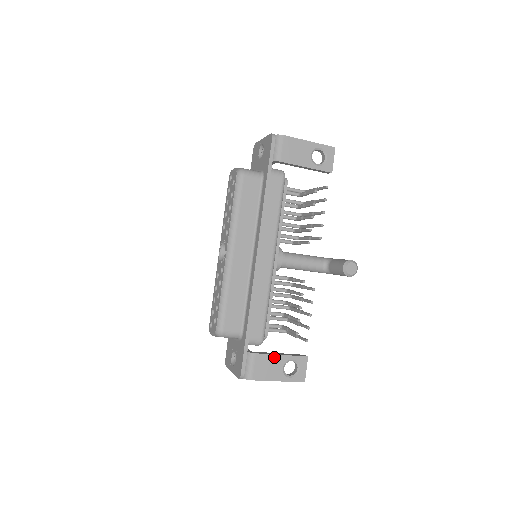
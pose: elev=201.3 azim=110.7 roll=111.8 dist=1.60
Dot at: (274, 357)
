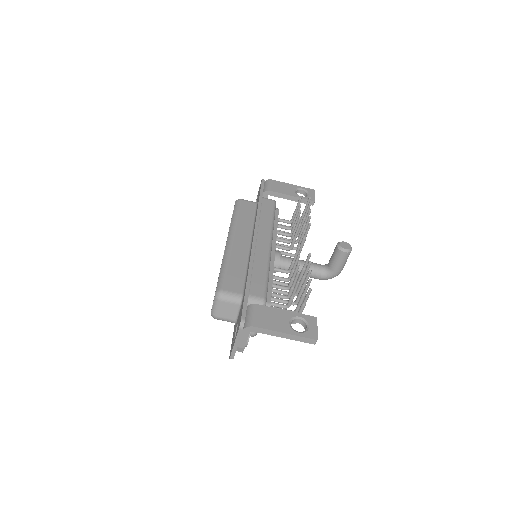
Dot at: (278, 311)
